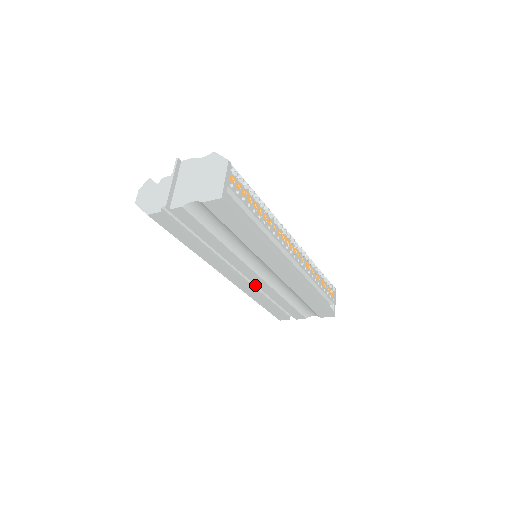
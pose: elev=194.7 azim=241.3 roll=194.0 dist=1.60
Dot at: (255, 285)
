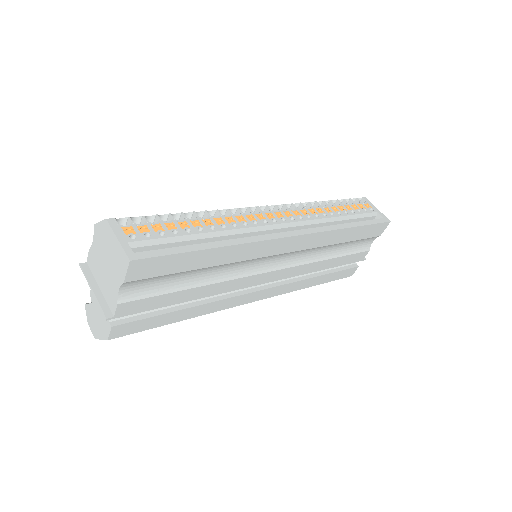
Dot at: (288, 278)
